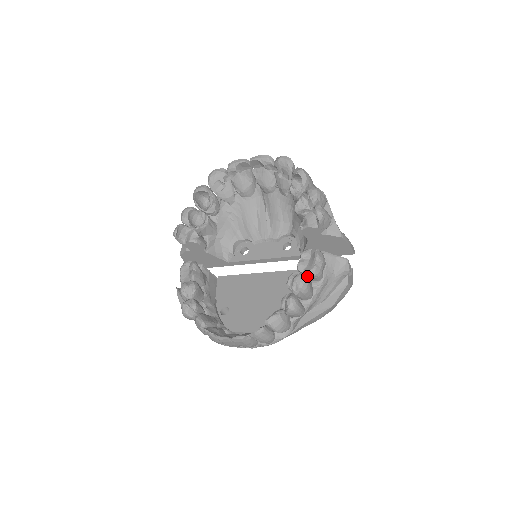
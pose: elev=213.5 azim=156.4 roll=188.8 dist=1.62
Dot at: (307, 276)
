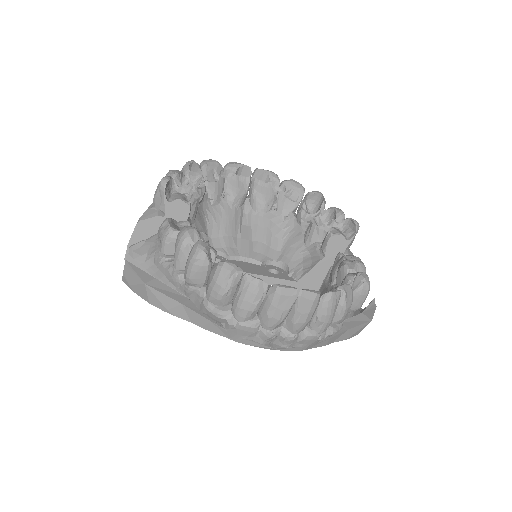
Dot at: occluded
